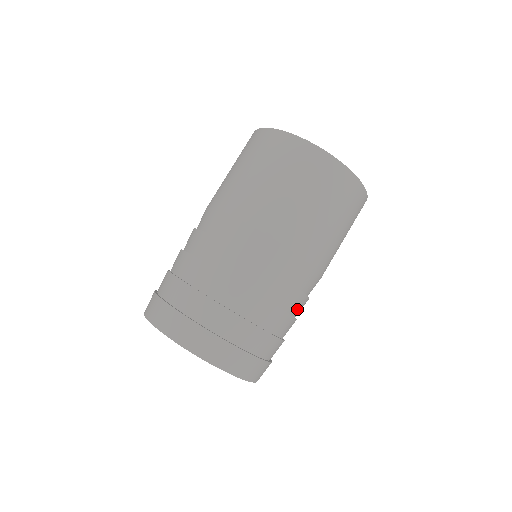
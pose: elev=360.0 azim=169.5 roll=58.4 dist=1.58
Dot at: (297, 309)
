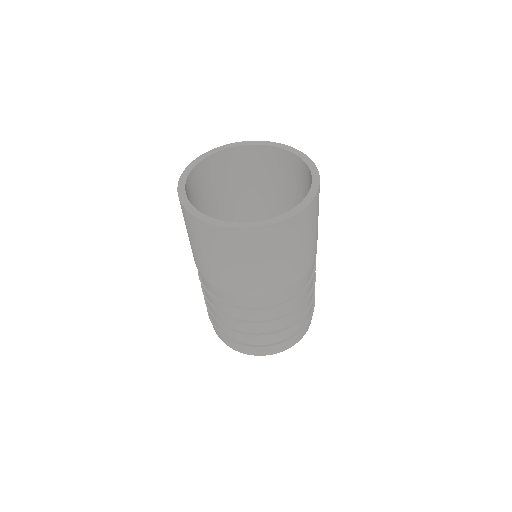
Dot at: (273, 315)
